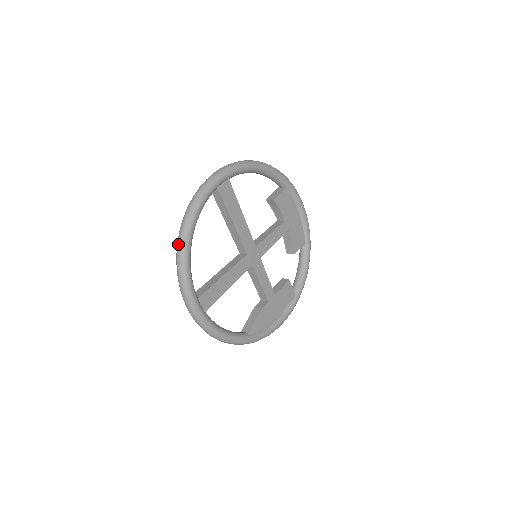
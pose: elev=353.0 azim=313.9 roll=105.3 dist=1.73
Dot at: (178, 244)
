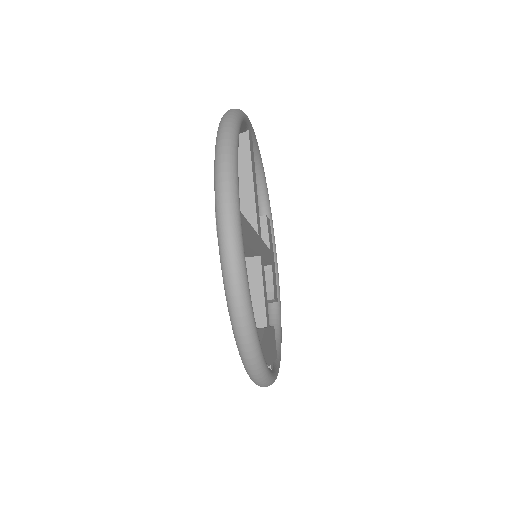
Dot at: (225, 124)
